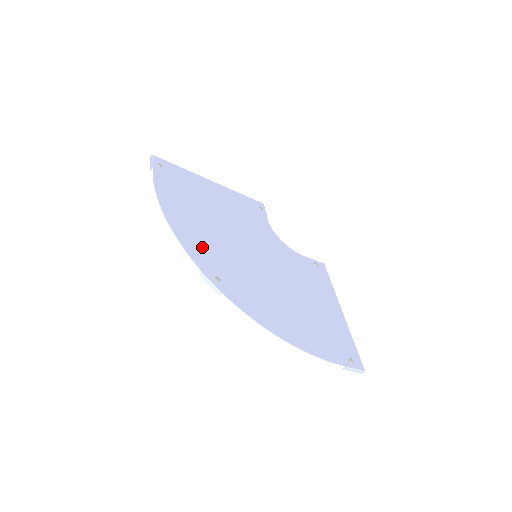
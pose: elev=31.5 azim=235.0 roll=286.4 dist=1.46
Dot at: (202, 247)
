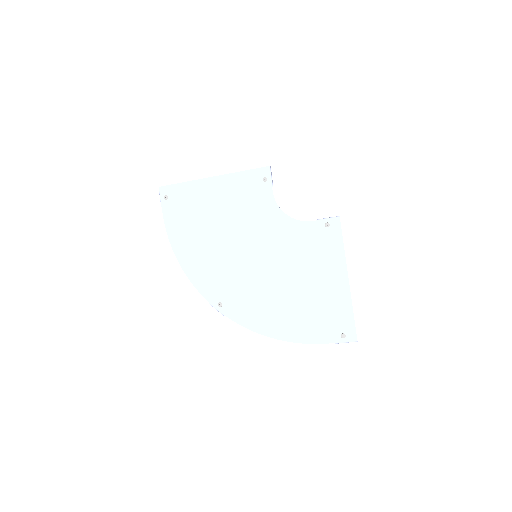
Dot at: (208, 276)
